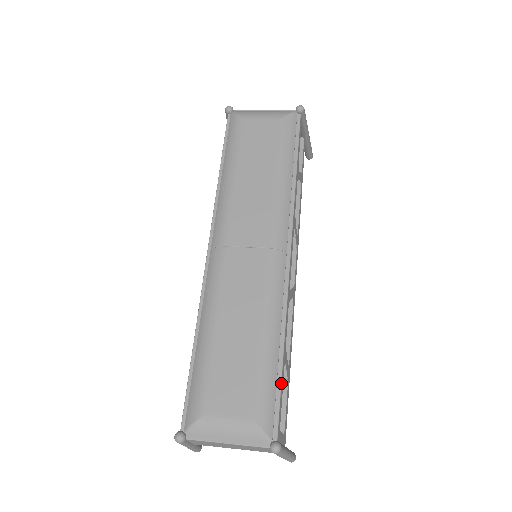
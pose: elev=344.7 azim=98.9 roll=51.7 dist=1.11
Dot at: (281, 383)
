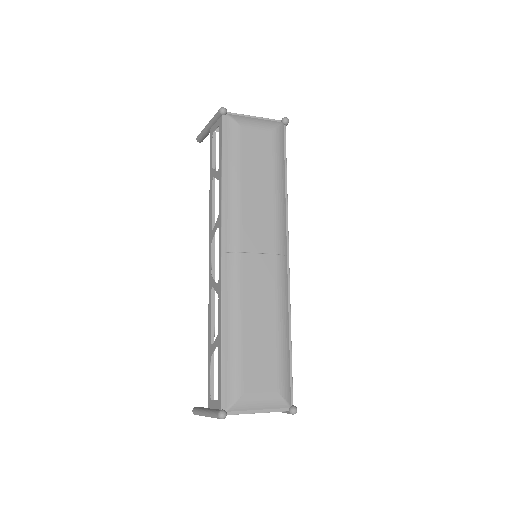
Dot at: occluded
